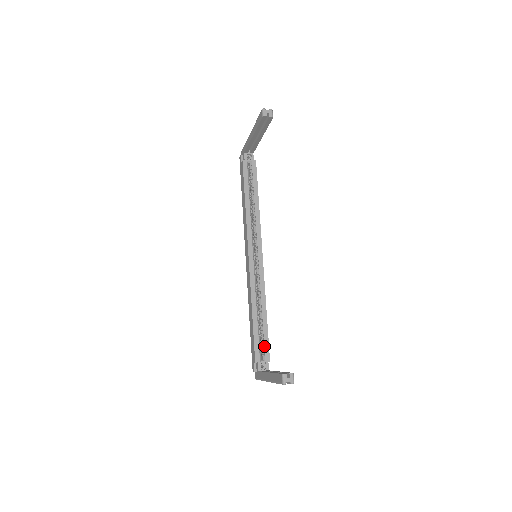
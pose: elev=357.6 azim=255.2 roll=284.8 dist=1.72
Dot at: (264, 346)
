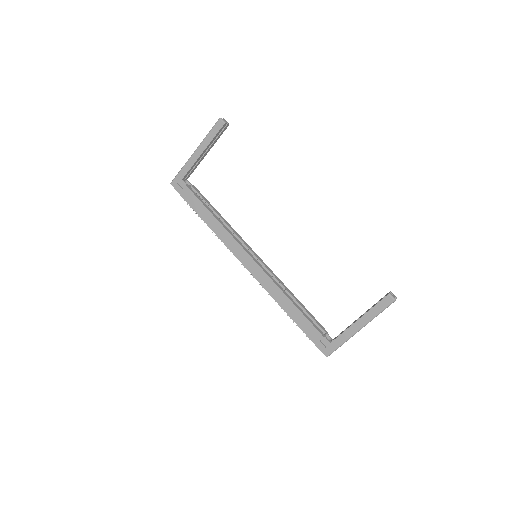
Dot at: (316, 322)
